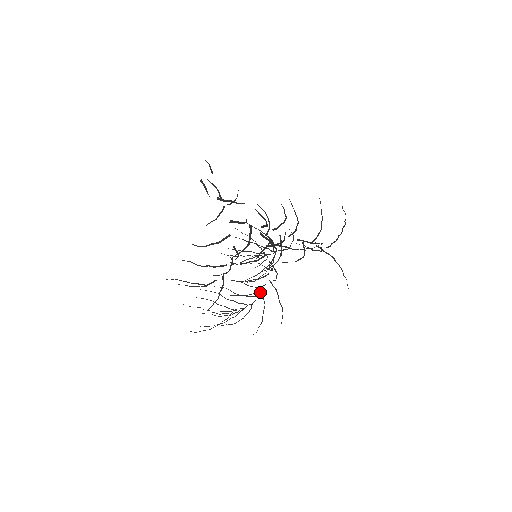
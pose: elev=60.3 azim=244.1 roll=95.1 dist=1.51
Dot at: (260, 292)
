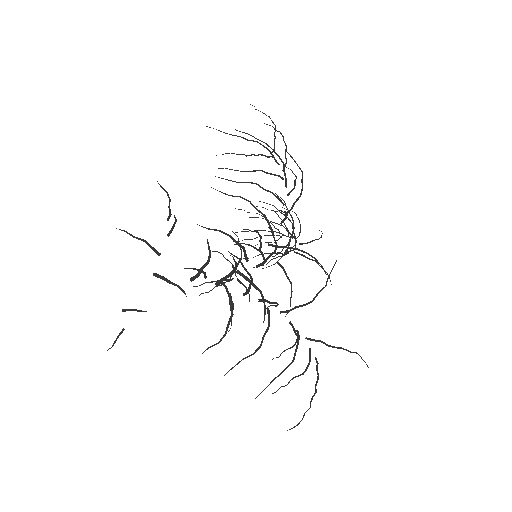
Dot at: (293, 250)
